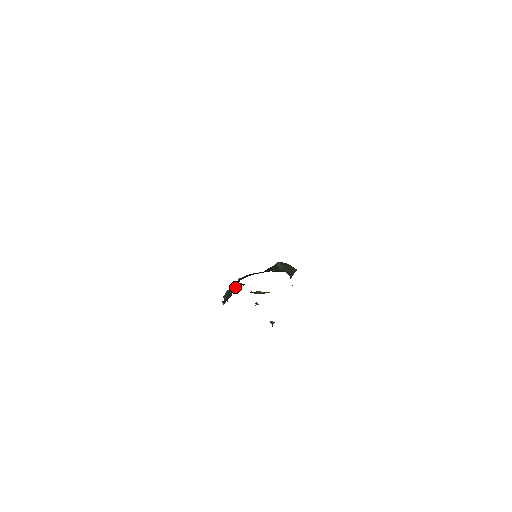
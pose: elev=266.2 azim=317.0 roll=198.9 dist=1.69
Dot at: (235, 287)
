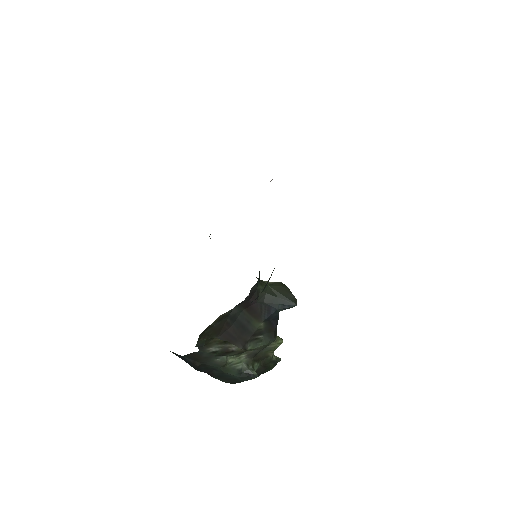
Dot at: occluded
